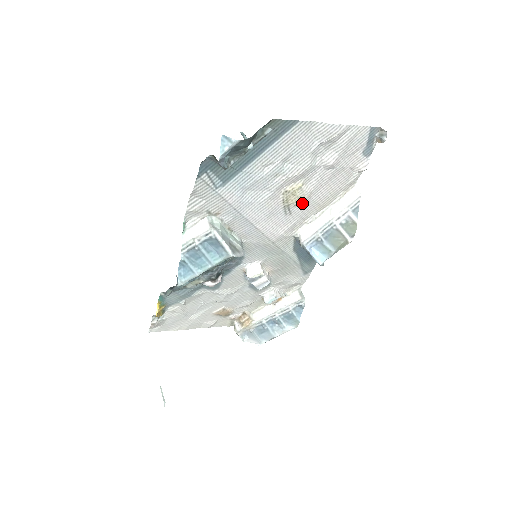
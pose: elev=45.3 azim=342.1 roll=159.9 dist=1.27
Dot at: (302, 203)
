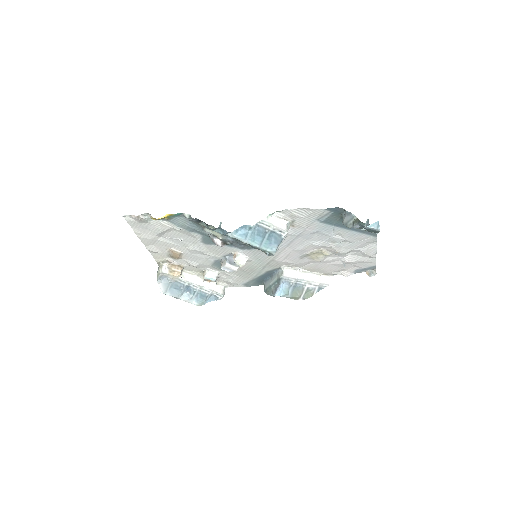
Dot at: (312, 260)
